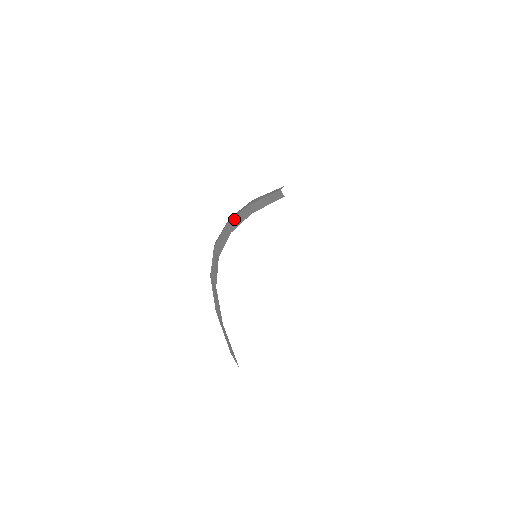
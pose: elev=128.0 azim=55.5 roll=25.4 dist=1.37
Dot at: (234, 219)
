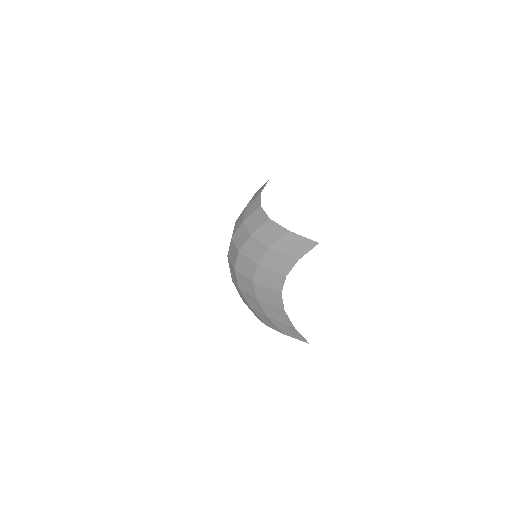
Dot at: (252, 199)
